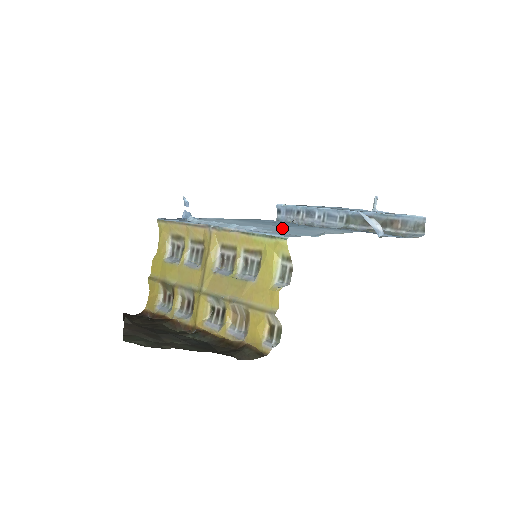
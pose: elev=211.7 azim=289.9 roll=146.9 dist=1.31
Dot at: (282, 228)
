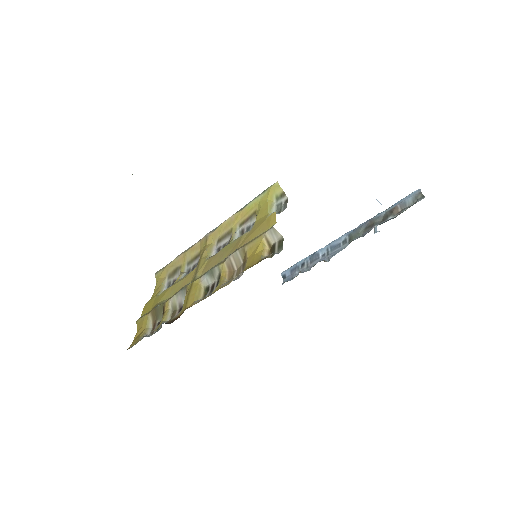
Dot at: occluded
